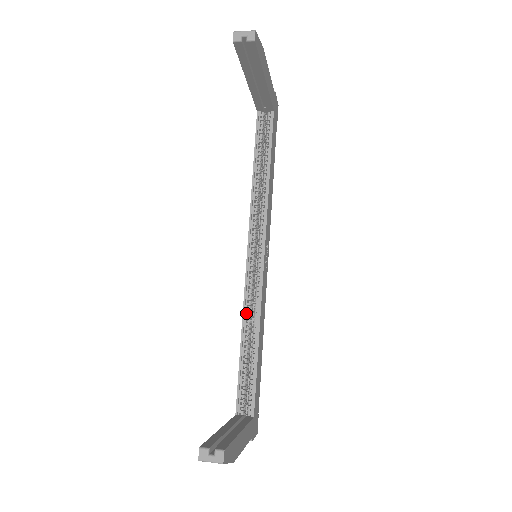
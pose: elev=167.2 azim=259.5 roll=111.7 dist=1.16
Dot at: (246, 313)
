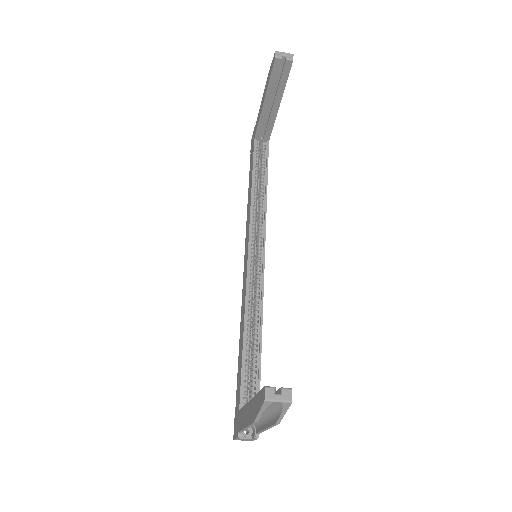
Dot at: (248, 307)
